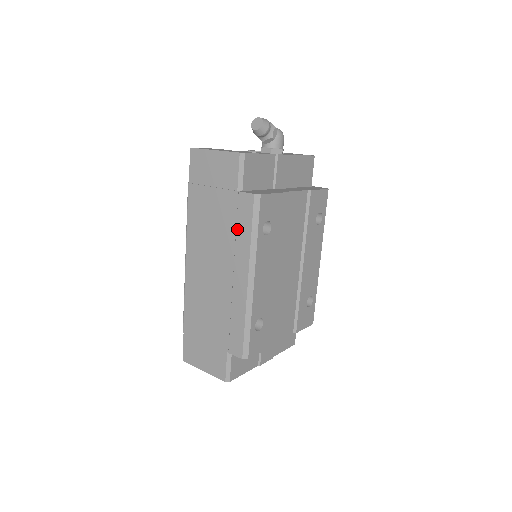
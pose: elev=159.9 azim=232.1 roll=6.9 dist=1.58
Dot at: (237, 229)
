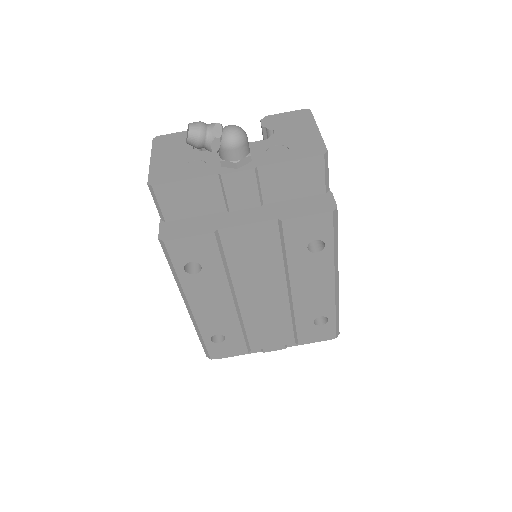
Dot at: occluded
